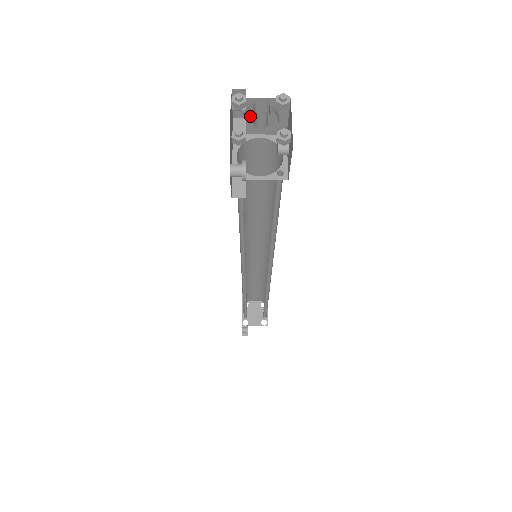
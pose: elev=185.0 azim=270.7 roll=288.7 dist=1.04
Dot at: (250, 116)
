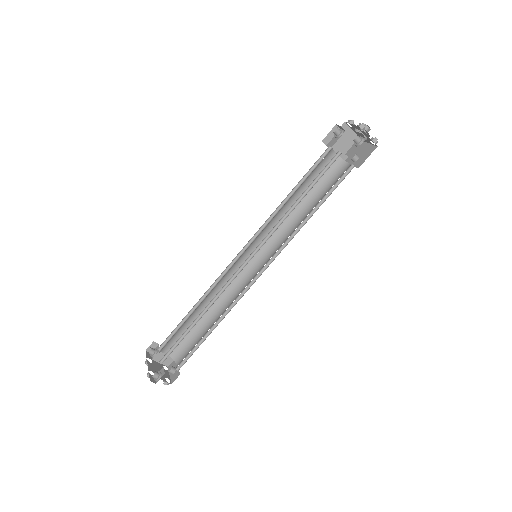
Dot at: (341, 138)
